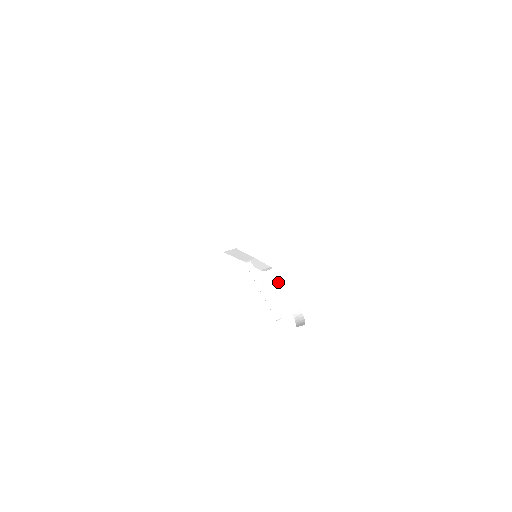
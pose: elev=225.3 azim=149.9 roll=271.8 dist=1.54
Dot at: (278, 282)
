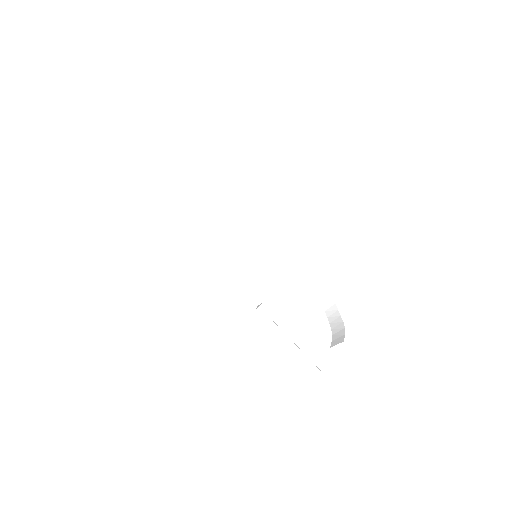
Dot at: (283, 247)
